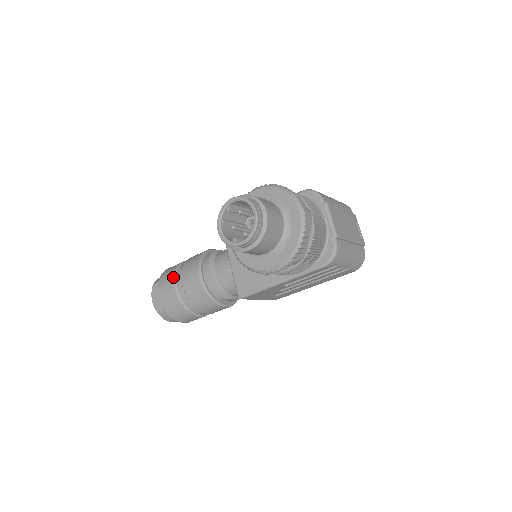
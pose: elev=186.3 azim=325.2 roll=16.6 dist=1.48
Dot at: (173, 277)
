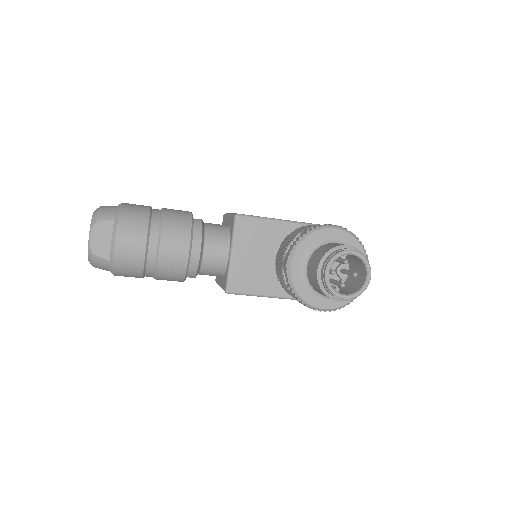
Dot at: (147, 231)
